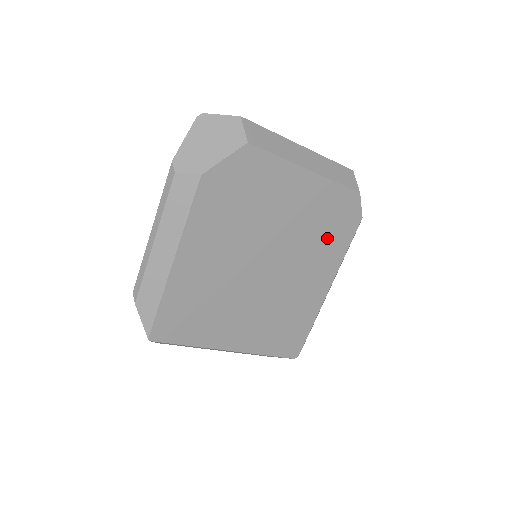
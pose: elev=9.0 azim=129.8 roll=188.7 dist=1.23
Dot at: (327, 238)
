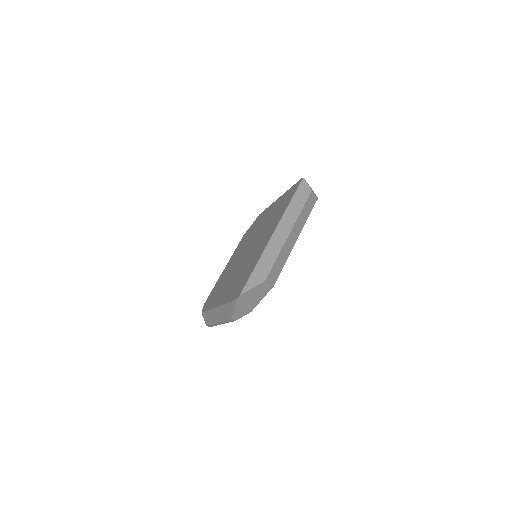
Dot at: occluded
